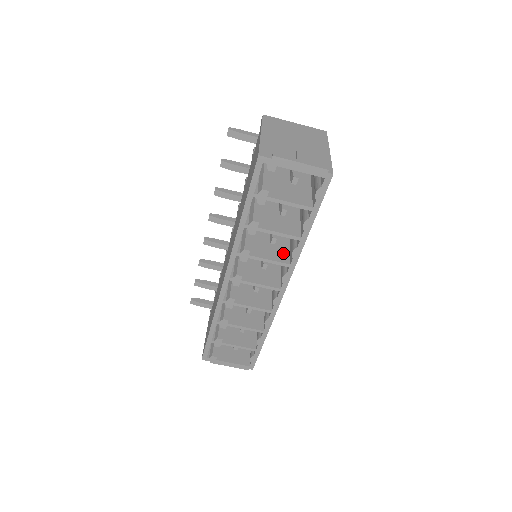
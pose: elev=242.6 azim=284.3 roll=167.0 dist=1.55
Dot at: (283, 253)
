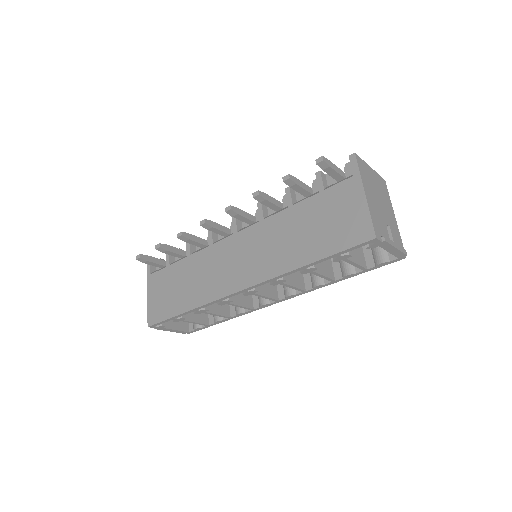
Dot at: (300, 276)
